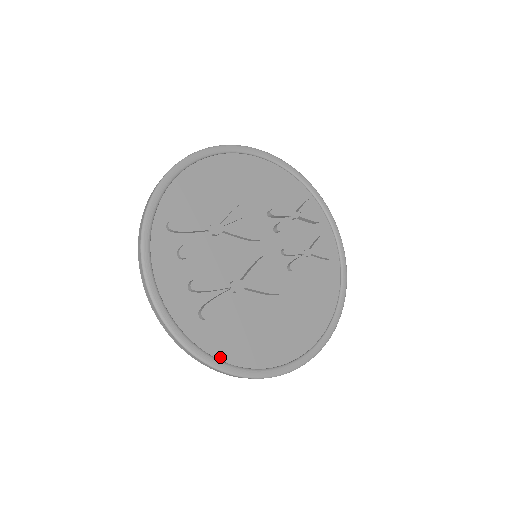
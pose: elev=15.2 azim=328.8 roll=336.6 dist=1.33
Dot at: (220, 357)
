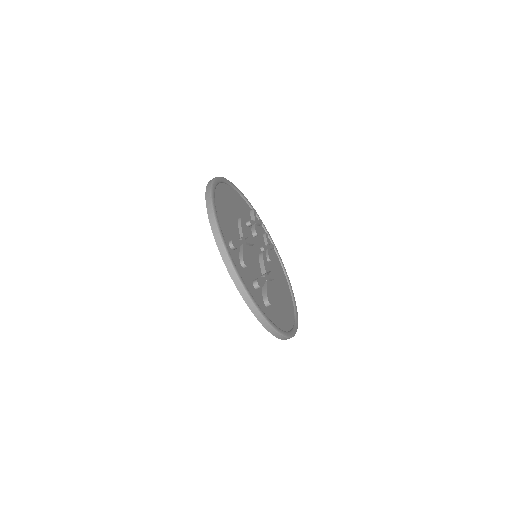
Dot at: (281, 329)
